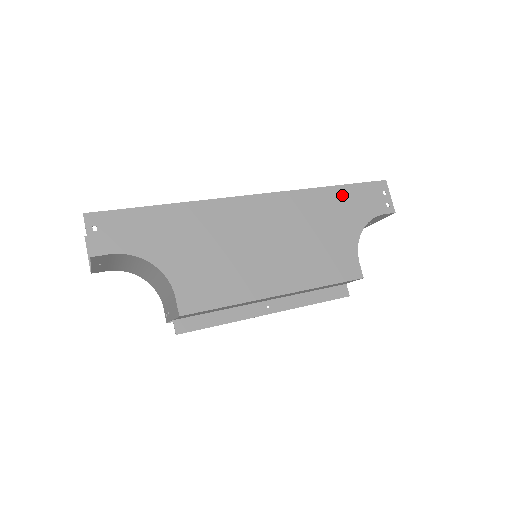
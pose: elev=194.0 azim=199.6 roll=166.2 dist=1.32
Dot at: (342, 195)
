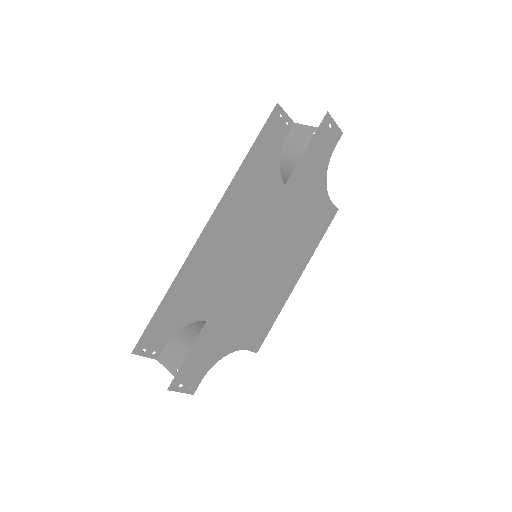
Dot at: (303, 170)
